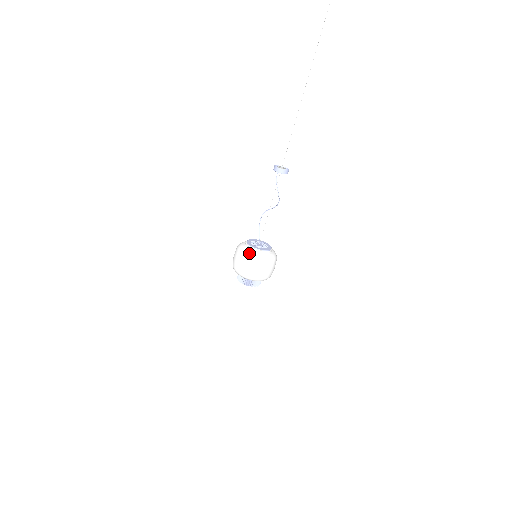
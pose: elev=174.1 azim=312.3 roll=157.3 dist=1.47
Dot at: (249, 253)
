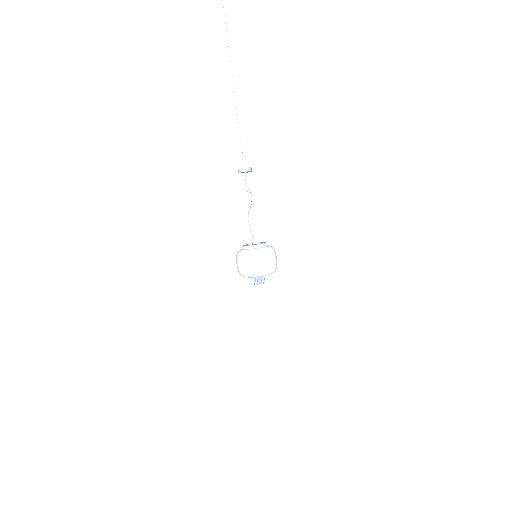
Dot at: (241, 251)
